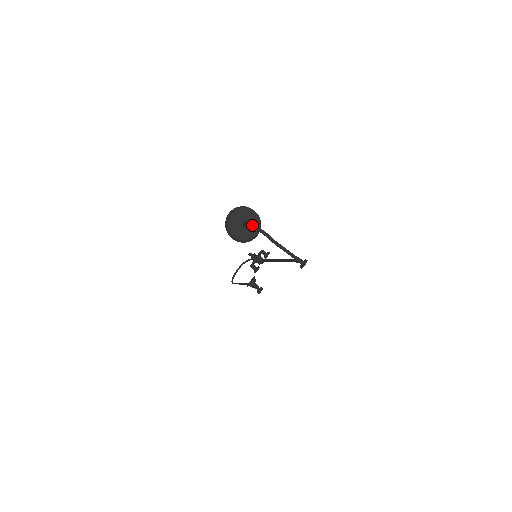
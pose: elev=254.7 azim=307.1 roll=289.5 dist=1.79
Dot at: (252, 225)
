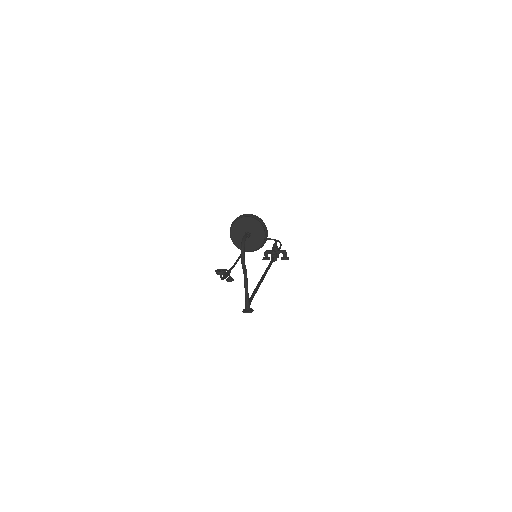
Dot at: (242, 244)
